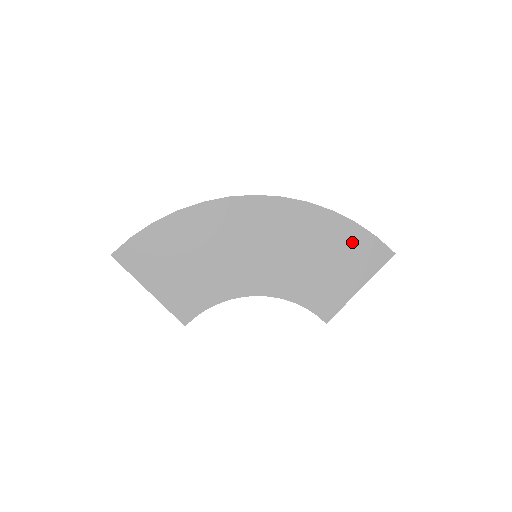
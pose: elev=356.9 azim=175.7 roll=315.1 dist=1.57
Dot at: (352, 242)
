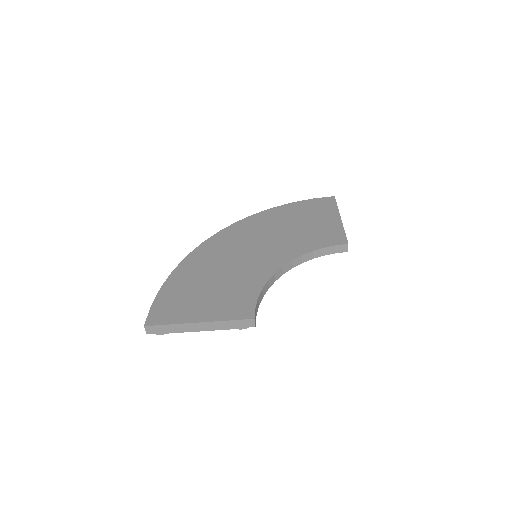
Dot at: (304, 209)
